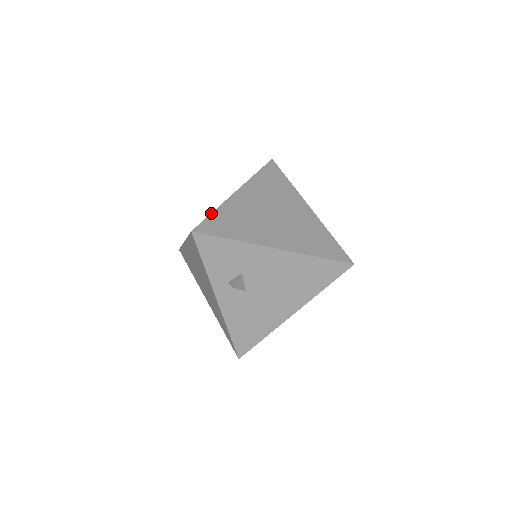
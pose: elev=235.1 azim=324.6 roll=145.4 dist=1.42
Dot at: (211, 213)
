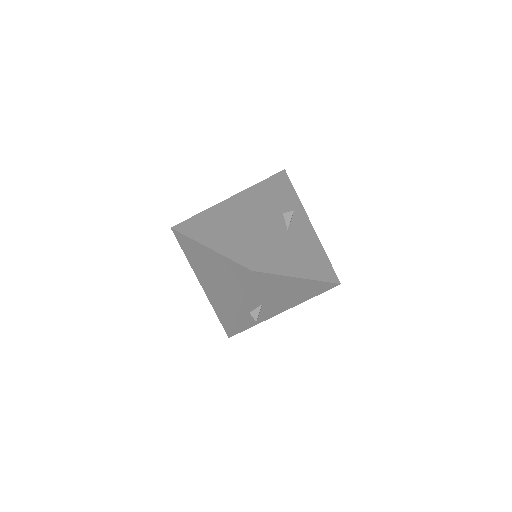
Dot at: occluded
